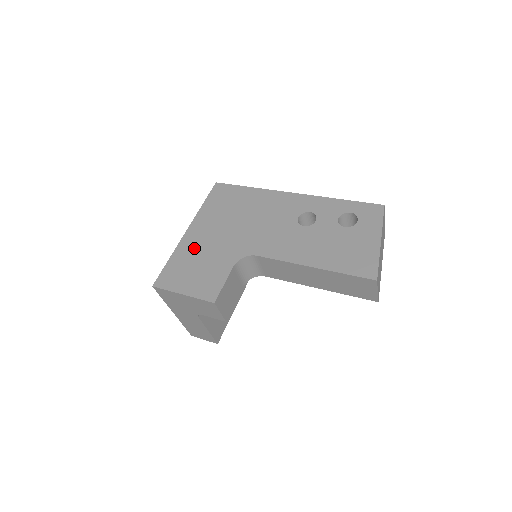
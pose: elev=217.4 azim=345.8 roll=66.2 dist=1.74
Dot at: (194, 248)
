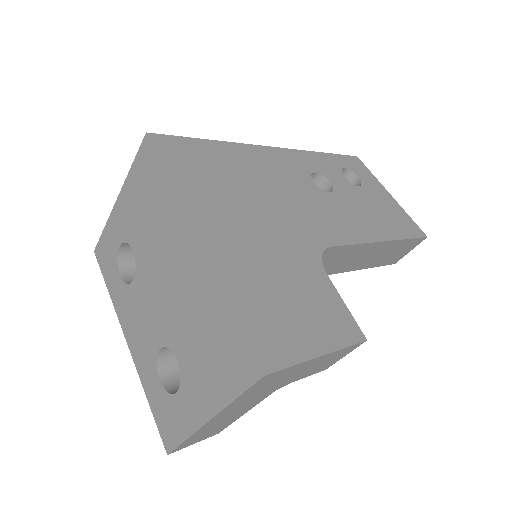
Dot at: (248, 266)
